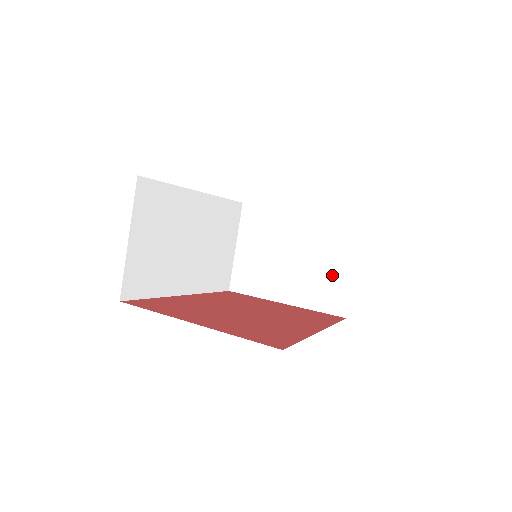
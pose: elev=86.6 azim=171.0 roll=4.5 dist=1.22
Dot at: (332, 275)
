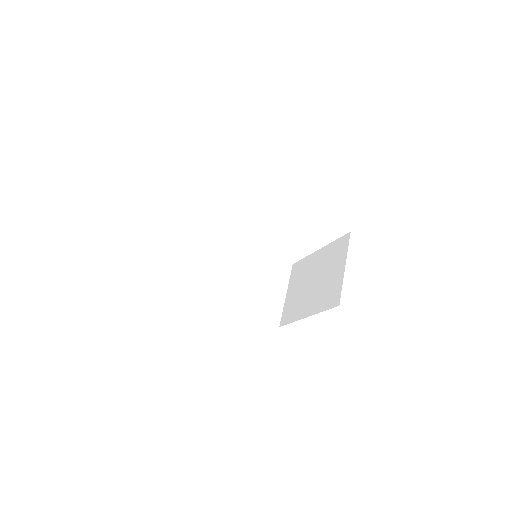
Dot at: (333, 280)
